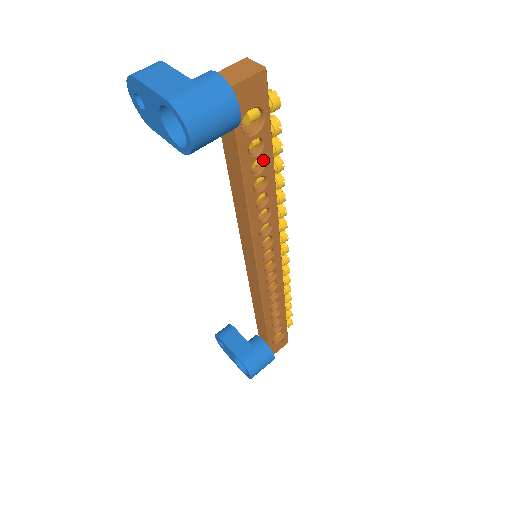
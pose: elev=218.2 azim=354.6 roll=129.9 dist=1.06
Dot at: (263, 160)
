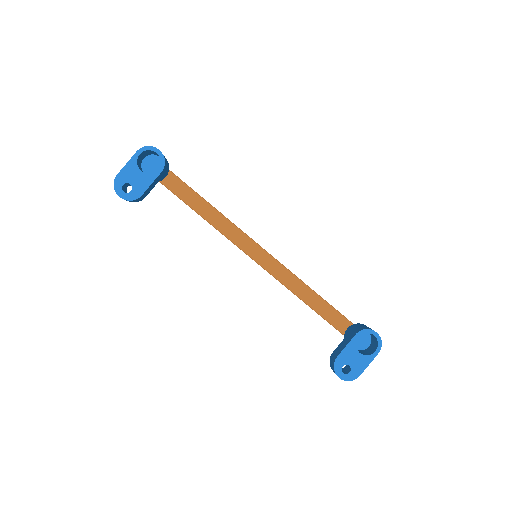
Dot at: occluded
